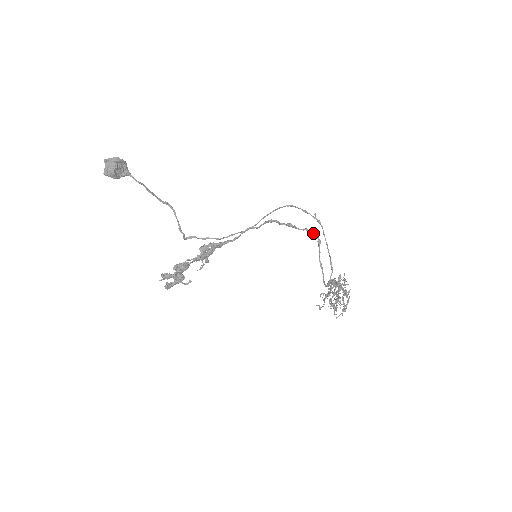
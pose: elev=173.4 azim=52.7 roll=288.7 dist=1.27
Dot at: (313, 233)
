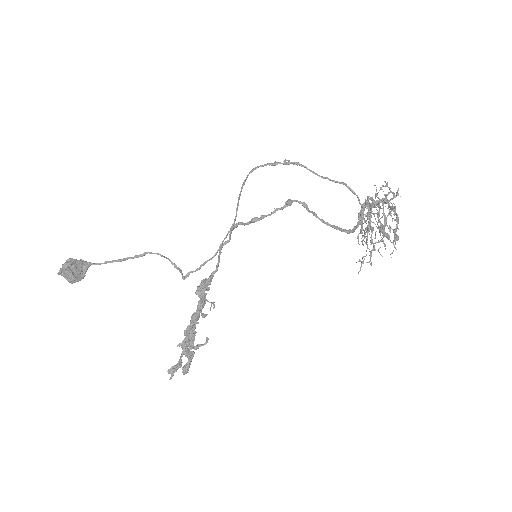
Dot at: occluded
